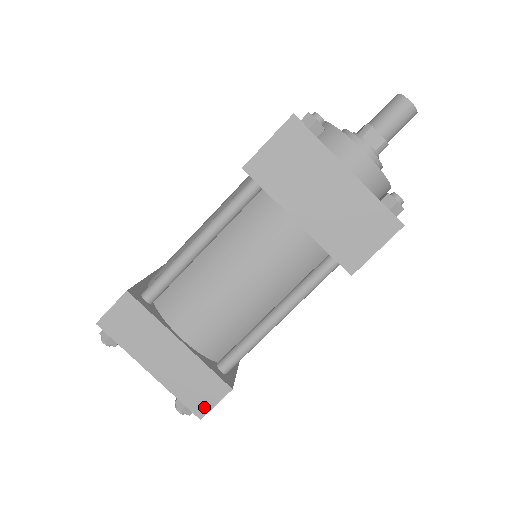
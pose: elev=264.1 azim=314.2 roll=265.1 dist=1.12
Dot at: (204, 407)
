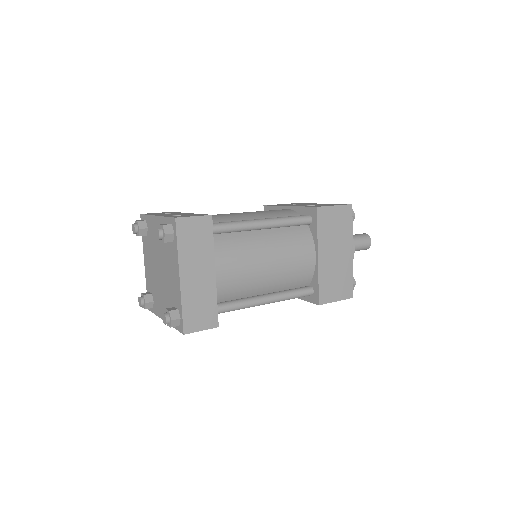
Dot at: (193, 327)
